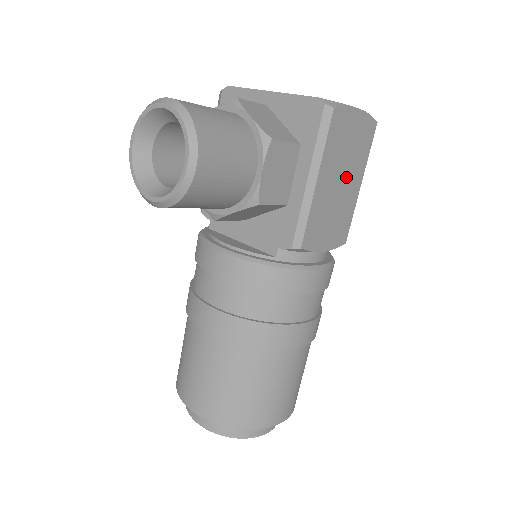
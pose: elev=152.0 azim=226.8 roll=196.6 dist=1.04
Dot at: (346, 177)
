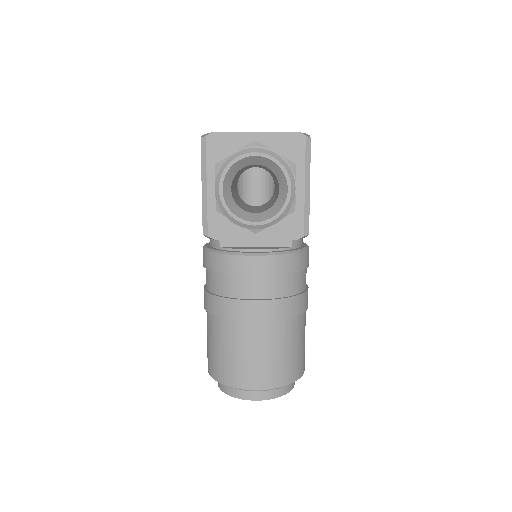
Dot at: occluded
